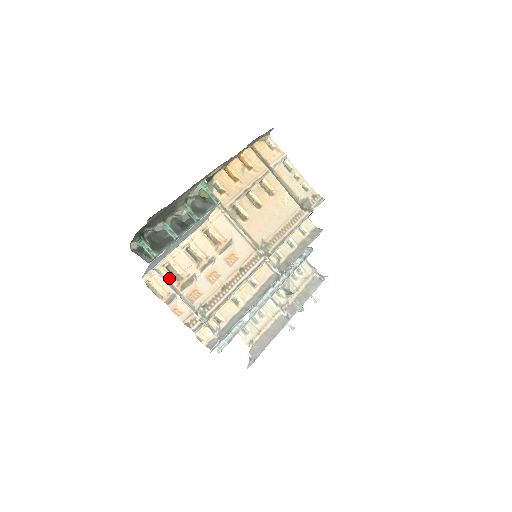
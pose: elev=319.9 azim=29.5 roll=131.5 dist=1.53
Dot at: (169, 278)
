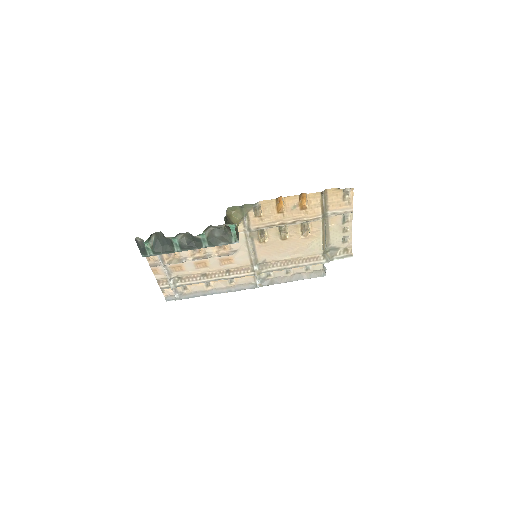
Dot at: occluded
